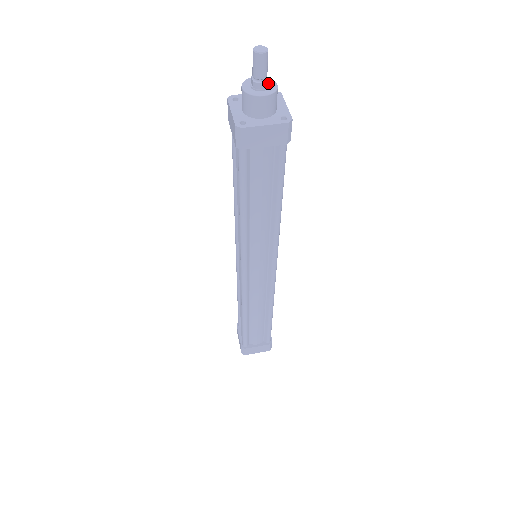
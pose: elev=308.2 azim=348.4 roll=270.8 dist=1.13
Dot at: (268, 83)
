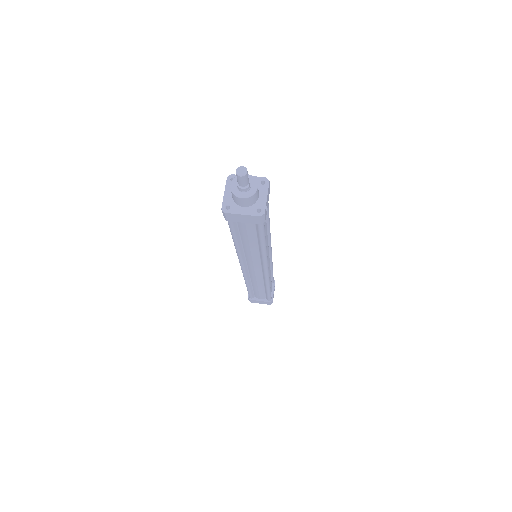
Dot at: (251, 184)
